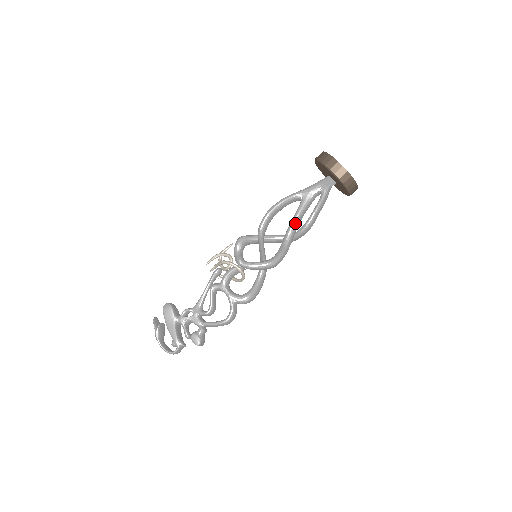
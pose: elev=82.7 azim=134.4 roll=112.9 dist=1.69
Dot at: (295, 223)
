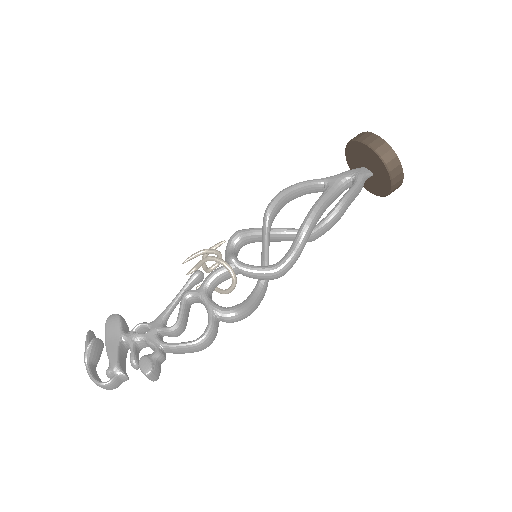
Dot at: (317, 209)
